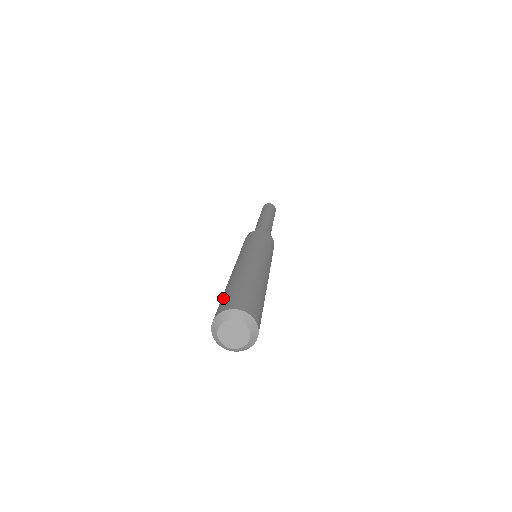
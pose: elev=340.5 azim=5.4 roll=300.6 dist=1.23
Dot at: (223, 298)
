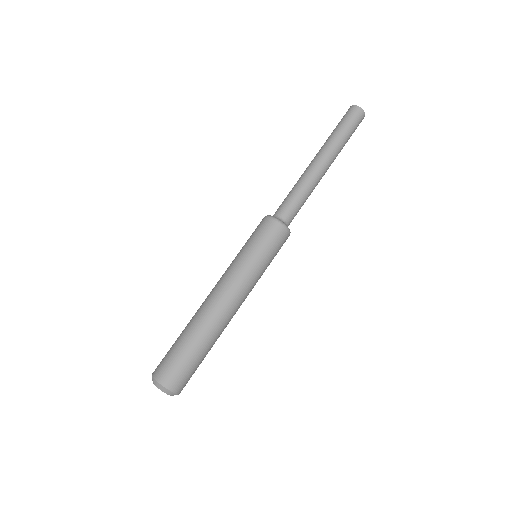
Dot at: (171, 354)
